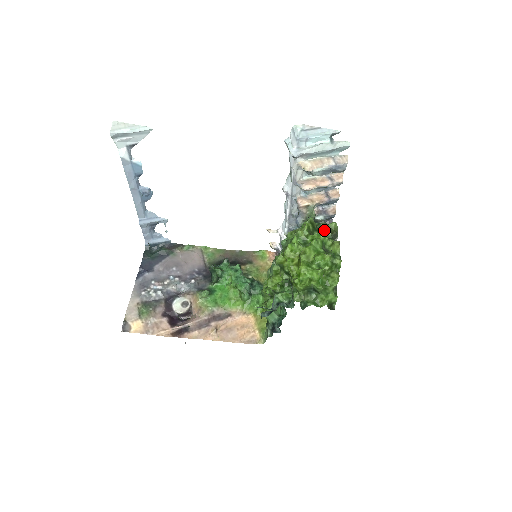
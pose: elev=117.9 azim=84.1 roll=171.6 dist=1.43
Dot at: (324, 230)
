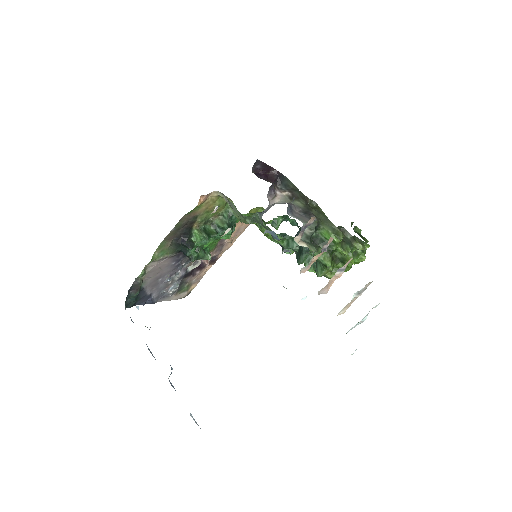
Dot at: occluded
